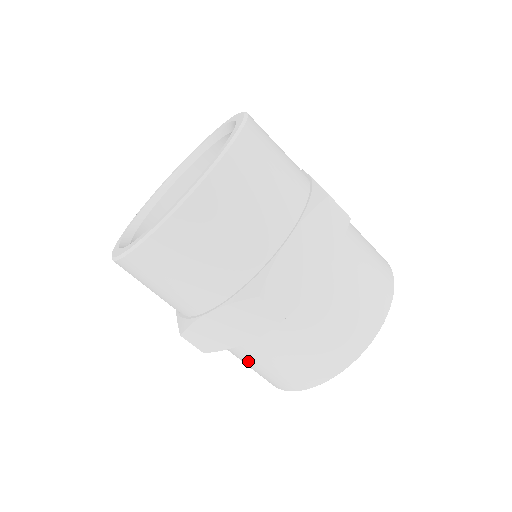
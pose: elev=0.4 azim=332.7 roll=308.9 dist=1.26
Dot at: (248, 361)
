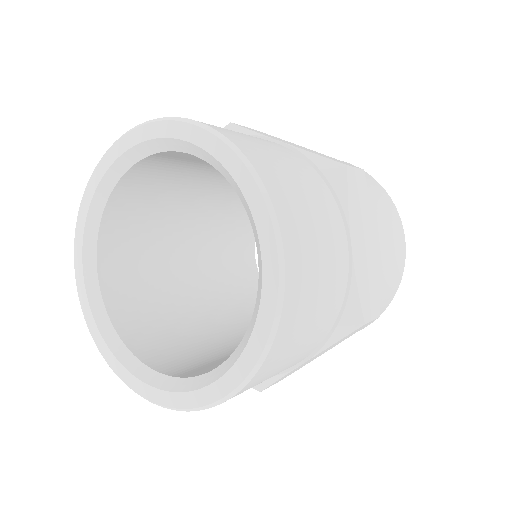
Dot at: occluded
